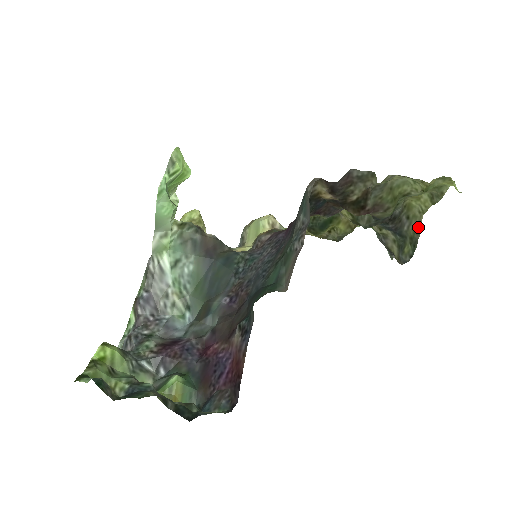
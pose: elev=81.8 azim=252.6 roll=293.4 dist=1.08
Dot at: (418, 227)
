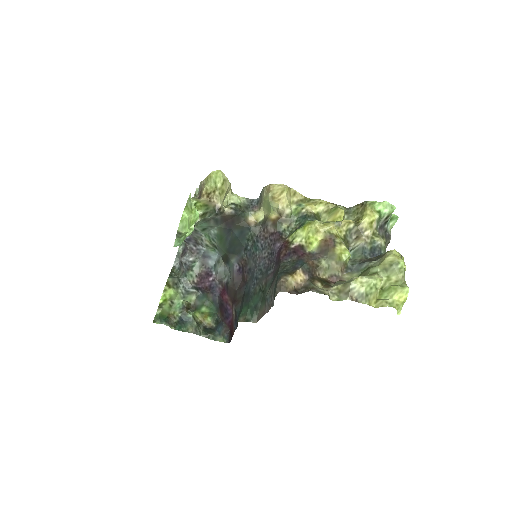
Dot at: occluded
